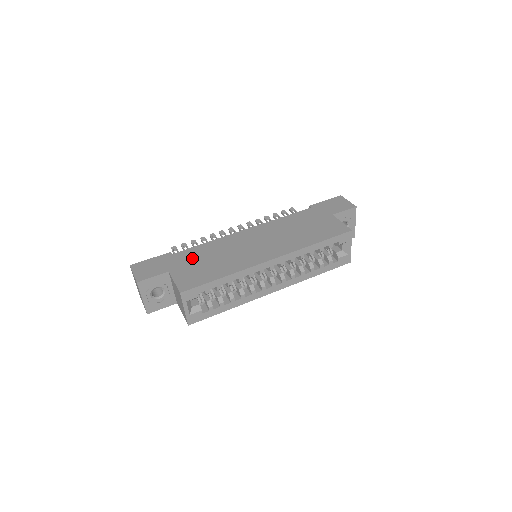
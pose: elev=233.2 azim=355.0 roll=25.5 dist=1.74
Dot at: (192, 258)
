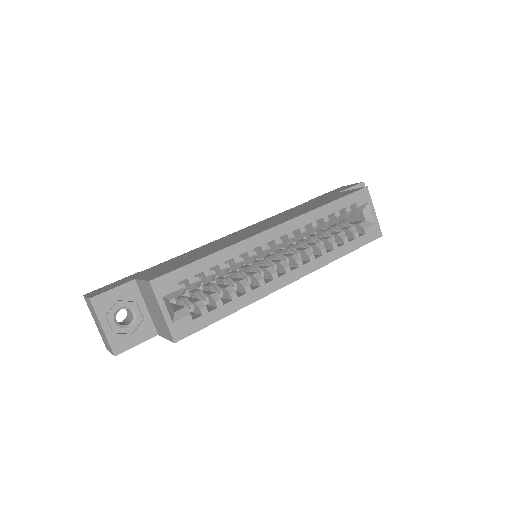
Dot at: (167, 263)
